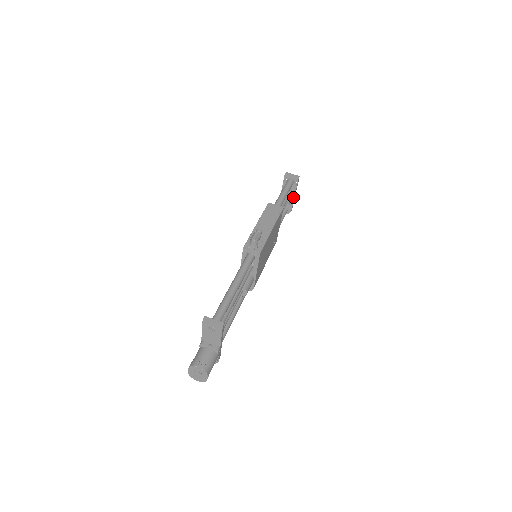
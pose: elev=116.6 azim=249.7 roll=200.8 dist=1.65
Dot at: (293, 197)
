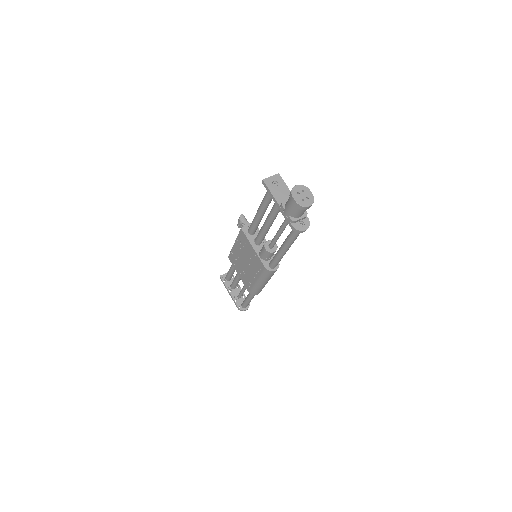
Dot at: (240, 289)
